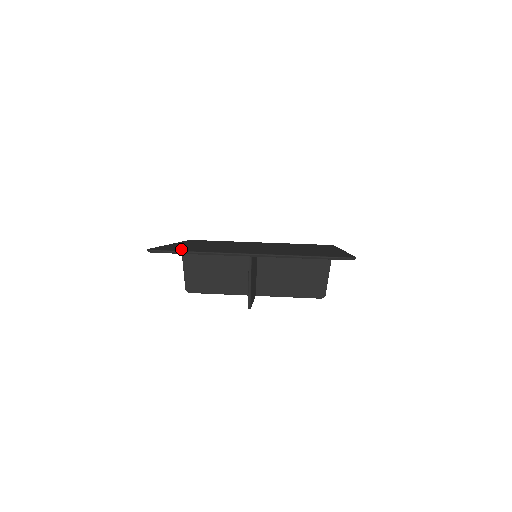
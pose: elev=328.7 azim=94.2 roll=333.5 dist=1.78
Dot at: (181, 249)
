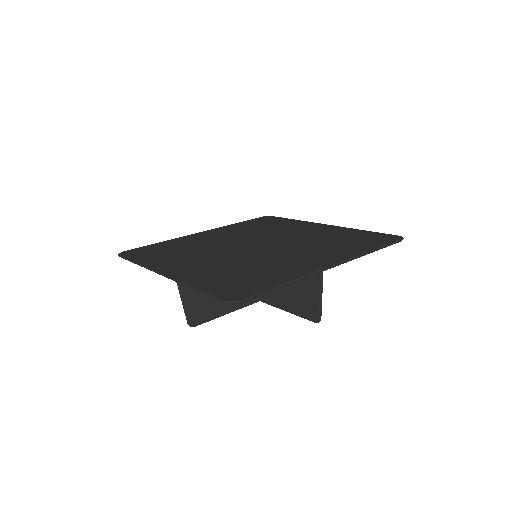
Dot at: (251, 284)
